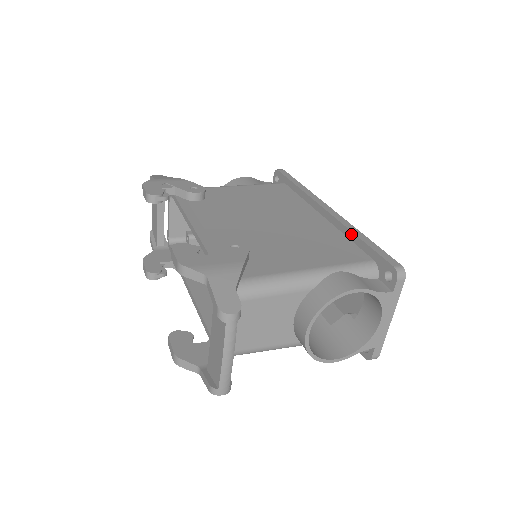
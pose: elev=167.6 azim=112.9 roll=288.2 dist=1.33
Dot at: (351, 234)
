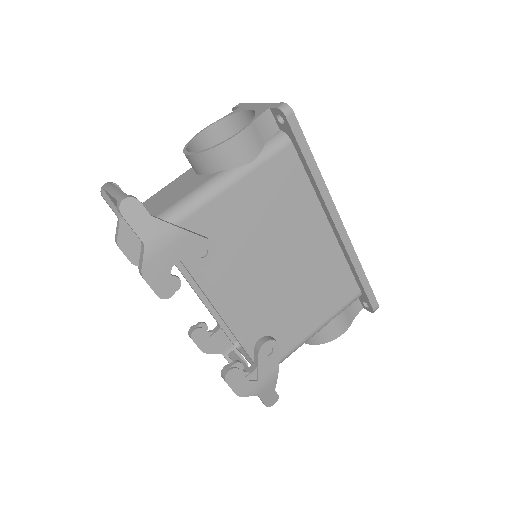
Dot at: (352, 267)
